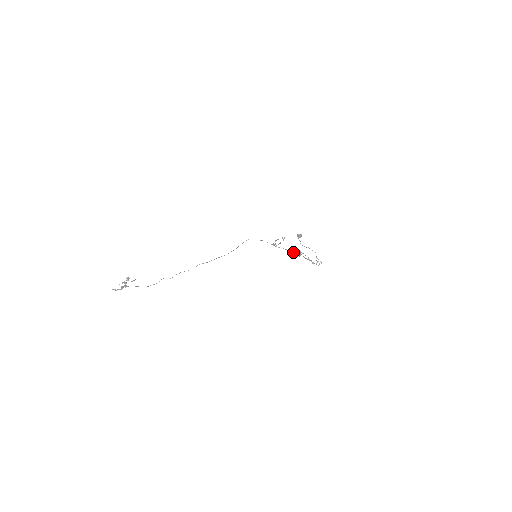
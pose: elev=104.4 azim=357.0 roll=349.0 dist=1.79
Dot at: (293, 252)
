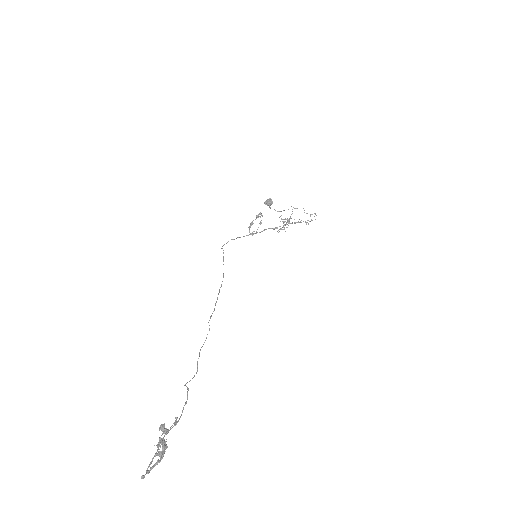
Dot at: occluded
